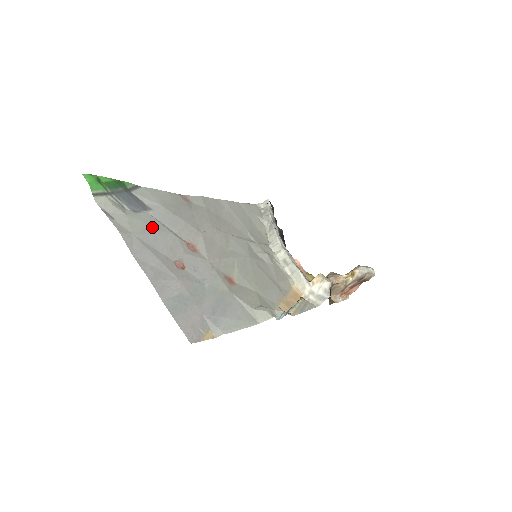
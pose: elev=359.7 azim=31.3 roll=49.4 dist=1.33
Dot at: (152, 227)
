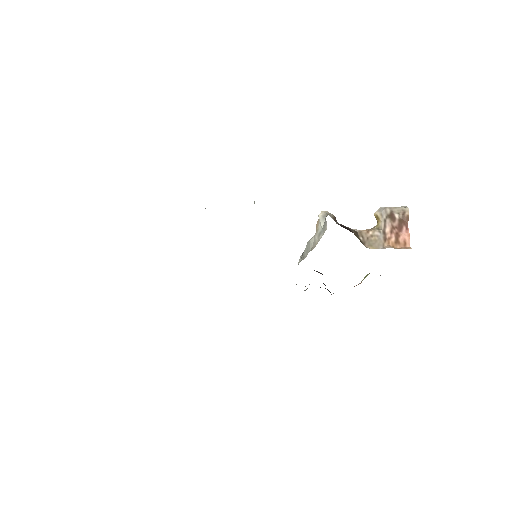
Dot at: occluded
